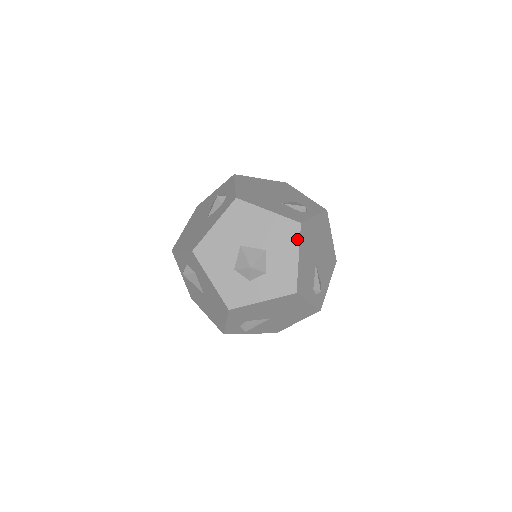
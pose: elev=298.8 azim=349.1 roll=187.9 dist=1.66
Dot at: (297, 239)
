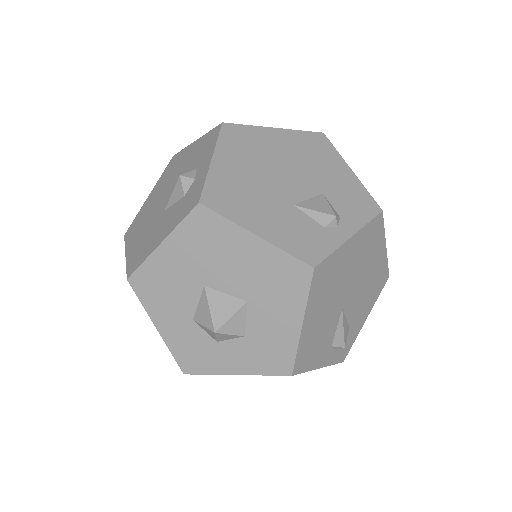
Dot at: (303, 294)
